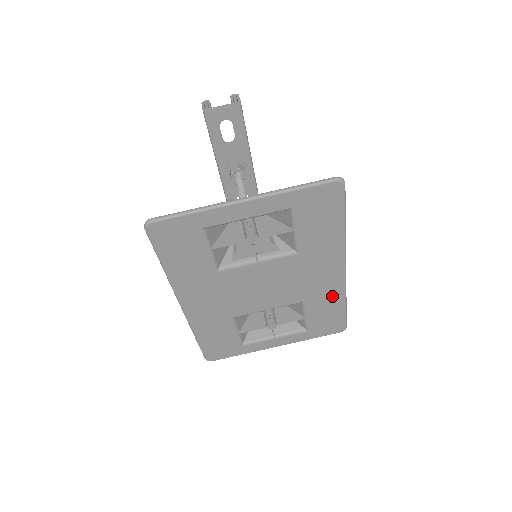
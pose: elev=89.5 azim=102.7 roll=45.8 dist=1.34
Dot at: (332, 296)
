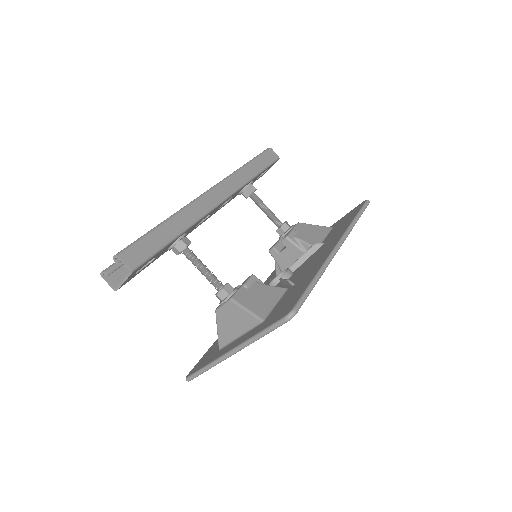
Dot at: occluded
